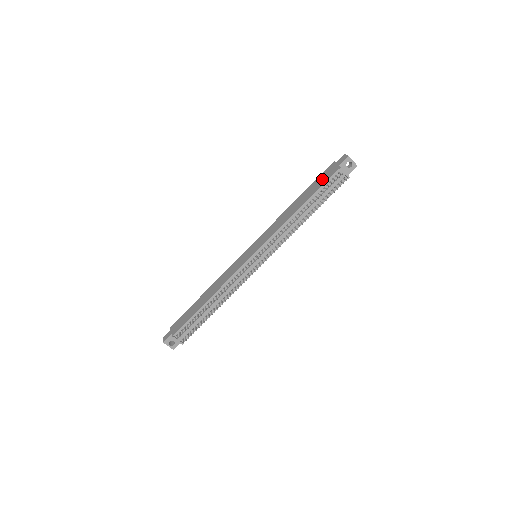
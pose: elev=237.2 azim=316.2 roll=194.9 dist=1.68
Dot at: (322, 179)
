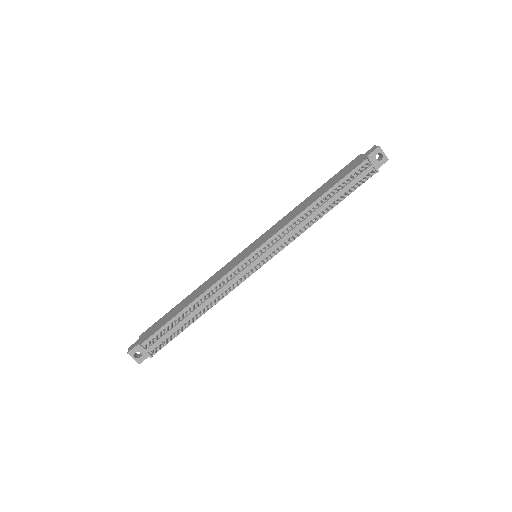
Dot at: (345, 171)
